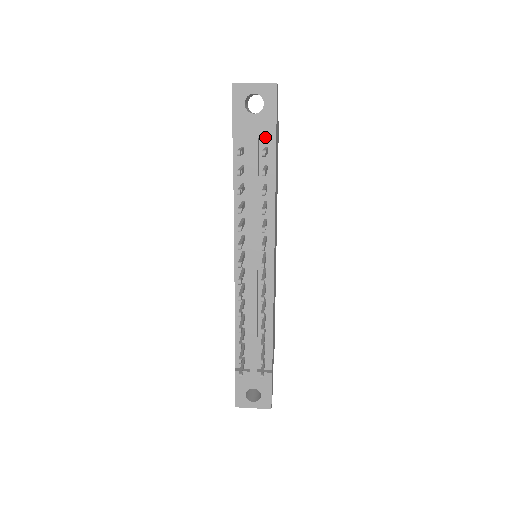
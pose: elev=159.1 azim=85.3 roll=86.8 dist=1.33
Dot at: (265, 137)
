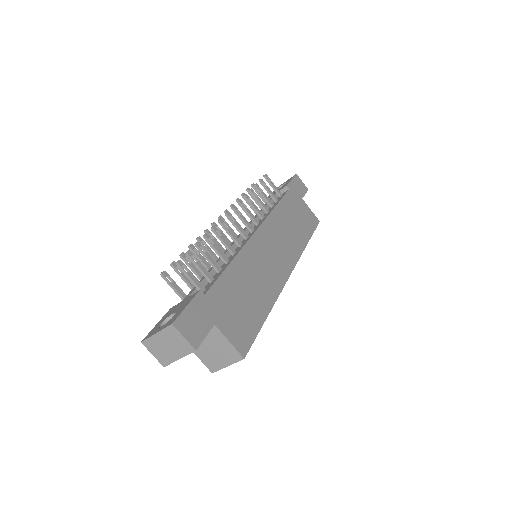
Dot at: (281, 190)
